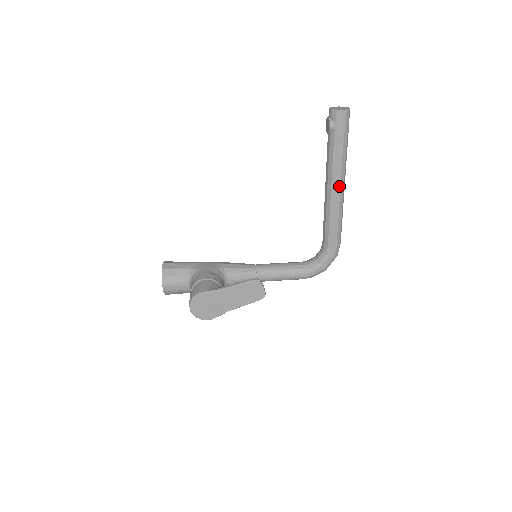
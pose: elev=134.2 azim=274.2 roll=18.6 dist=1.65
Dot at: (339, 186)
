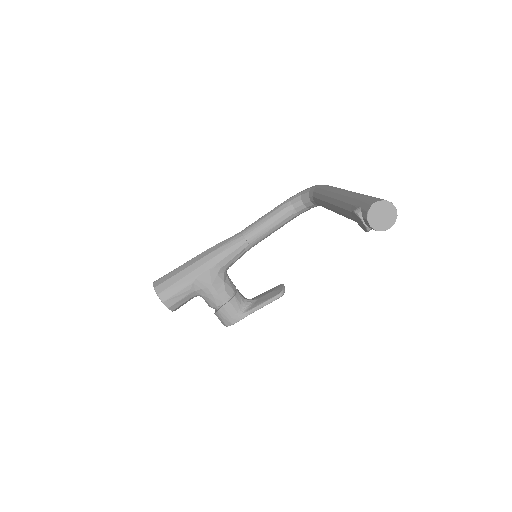
Dot at: occluded
